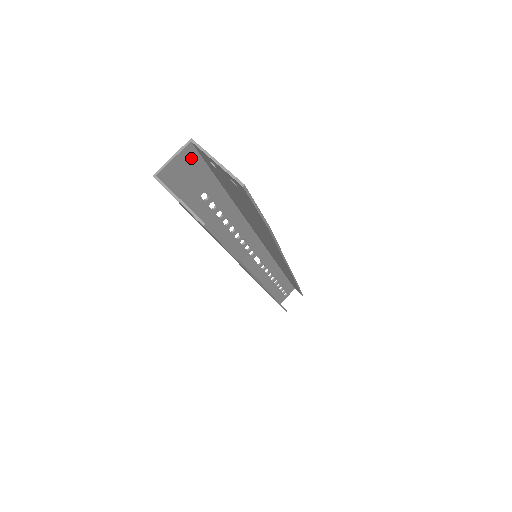
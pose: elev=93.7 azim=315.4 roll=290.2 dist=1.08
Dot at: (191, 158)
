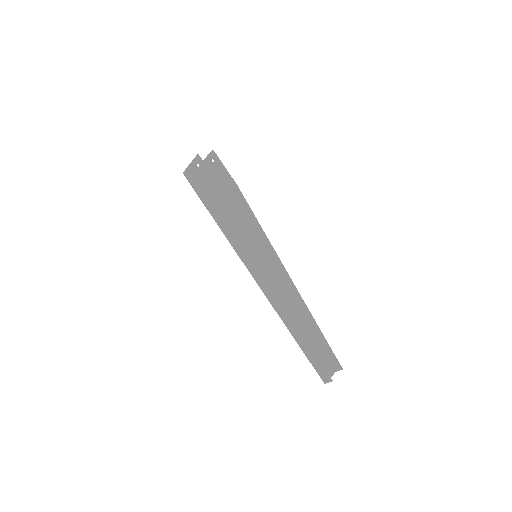
Dot at: occluded
